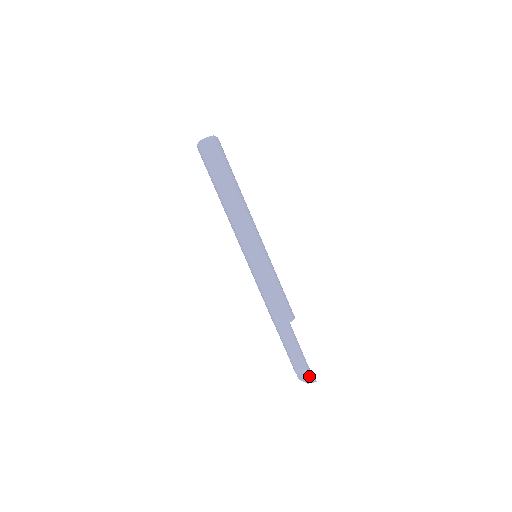
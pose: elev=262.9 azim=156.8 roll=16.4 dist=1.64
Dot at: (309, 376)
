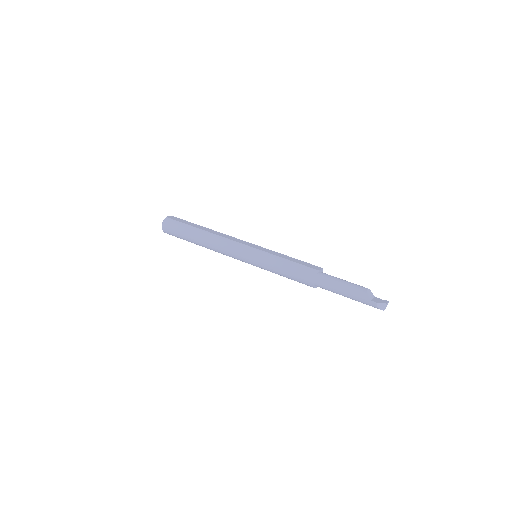
Dot at: (379, 299)
